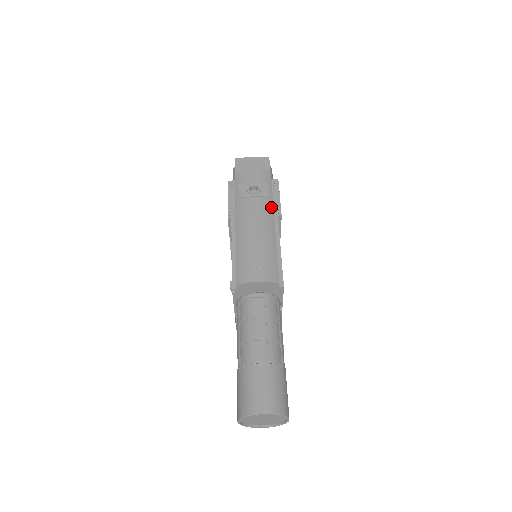
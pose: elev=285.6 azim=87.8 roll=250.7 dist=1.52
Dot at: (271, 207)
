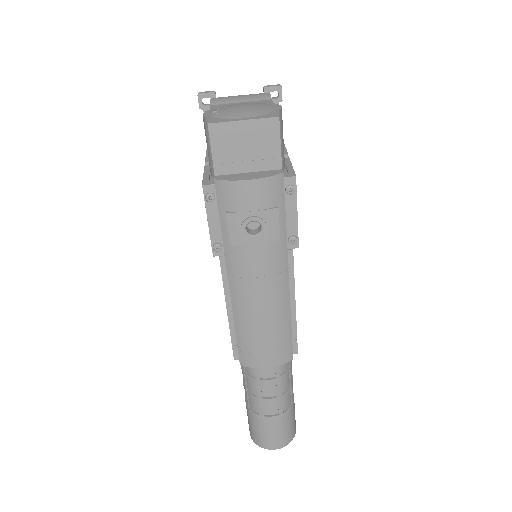
Dot at: (283, 253)
